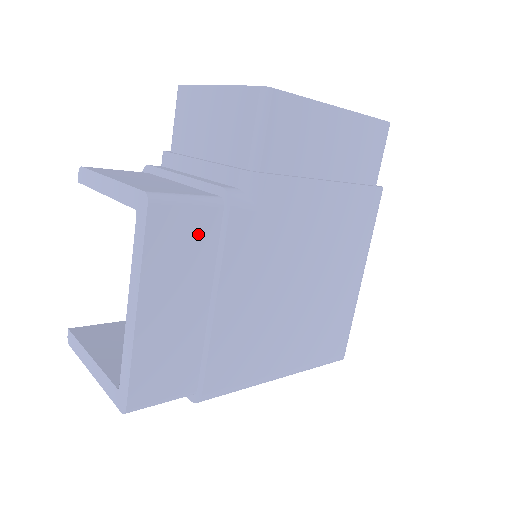
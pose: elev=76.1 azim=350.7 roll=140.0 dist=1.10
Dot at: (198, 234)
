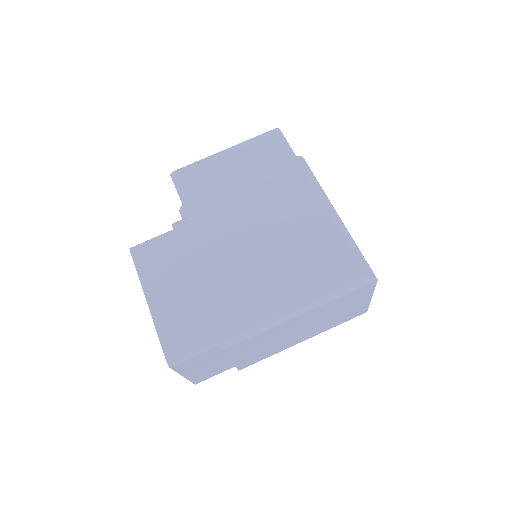
Dot at: (166, 250)
